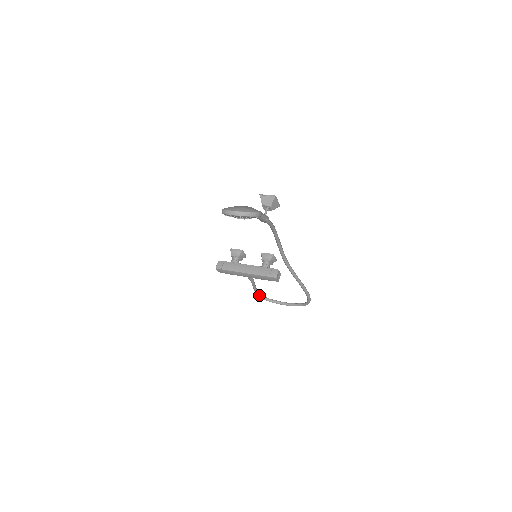
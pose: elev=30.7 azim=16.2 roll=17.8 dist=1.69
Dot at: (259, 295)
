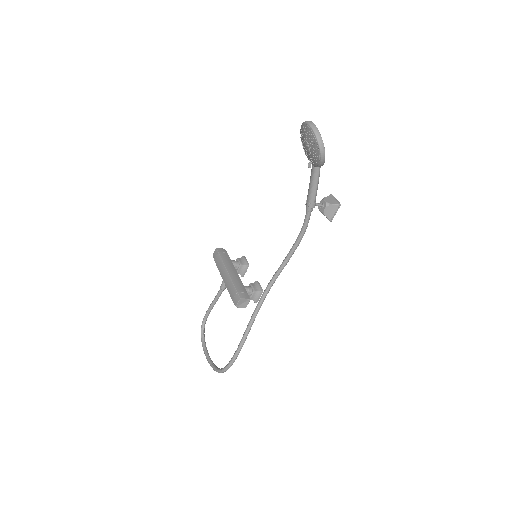
Dot at: (204, 320)
